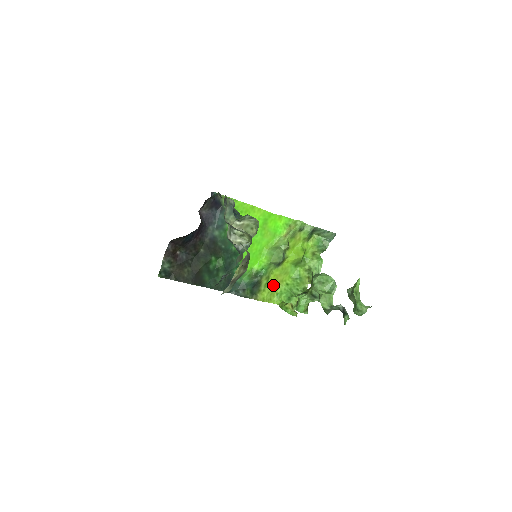
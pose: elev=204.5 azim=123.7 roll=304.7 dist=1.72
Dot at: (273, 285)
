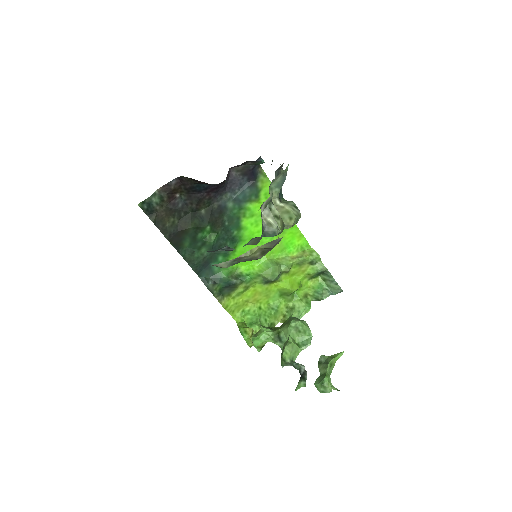
Dot at: (246, 299)
